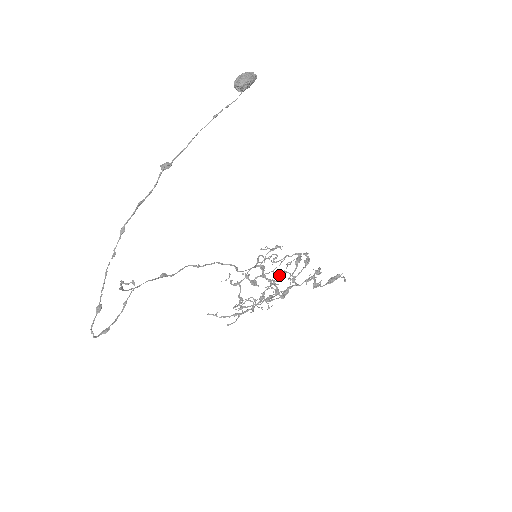
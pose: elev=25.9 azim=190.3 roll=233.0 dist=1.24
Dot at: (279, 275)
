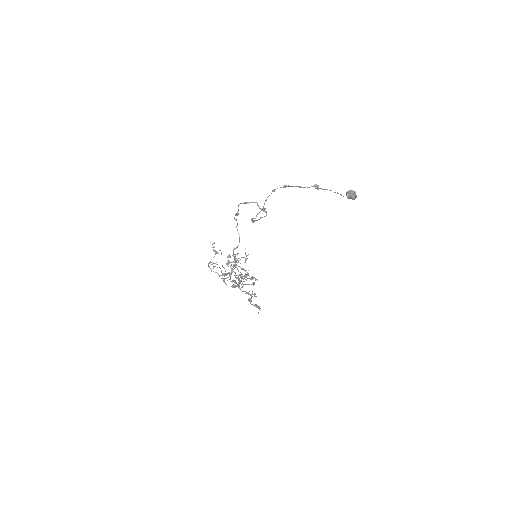
Dot at: (240, 274)
